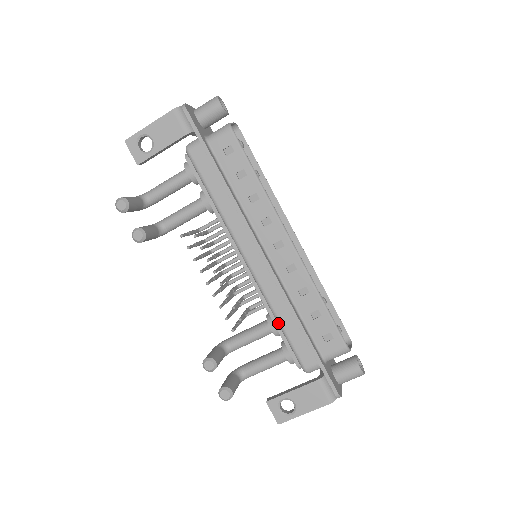
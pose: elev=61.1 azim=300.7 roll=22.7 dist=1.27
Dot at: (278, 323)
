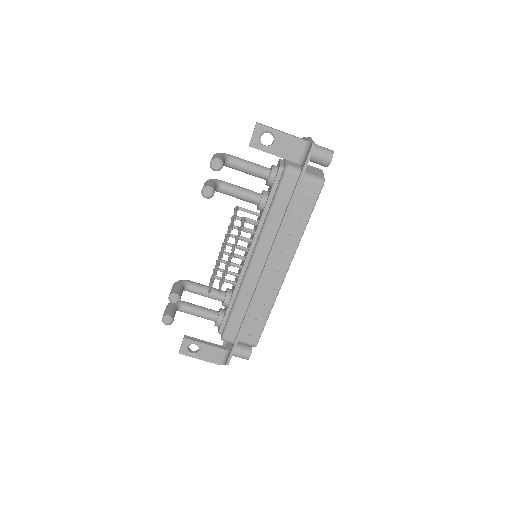
Dot at: (234, 305)
